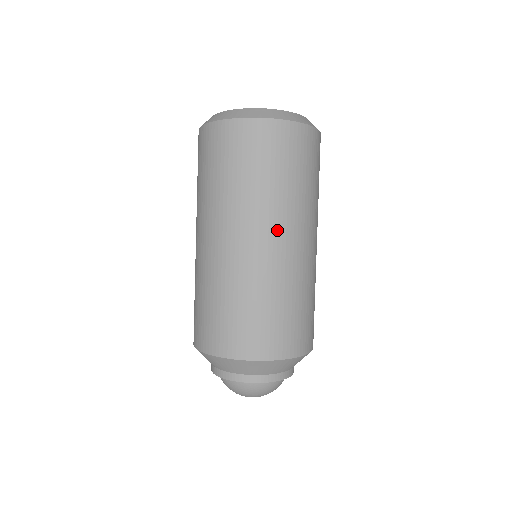
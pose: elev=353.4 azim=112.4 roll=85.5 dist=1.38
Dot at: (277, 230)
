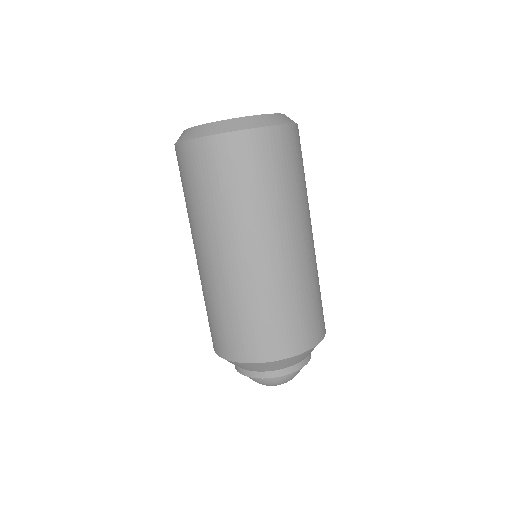
Dot at: (234, 245)
